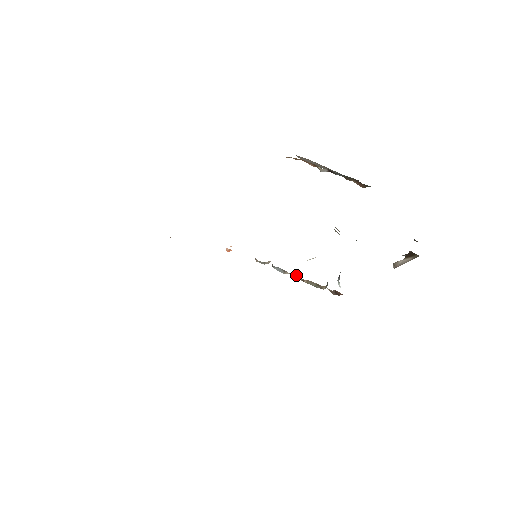
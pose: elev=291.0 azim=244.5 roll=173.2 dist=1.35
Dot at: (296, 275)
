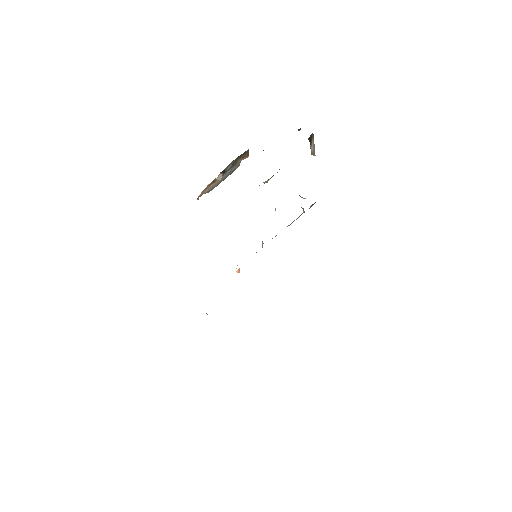
Dot at: occluded
